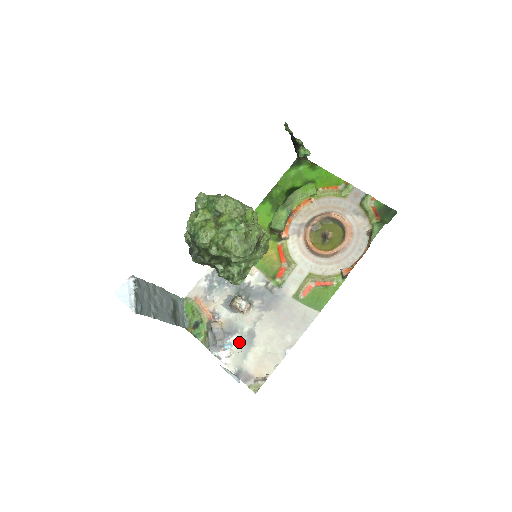
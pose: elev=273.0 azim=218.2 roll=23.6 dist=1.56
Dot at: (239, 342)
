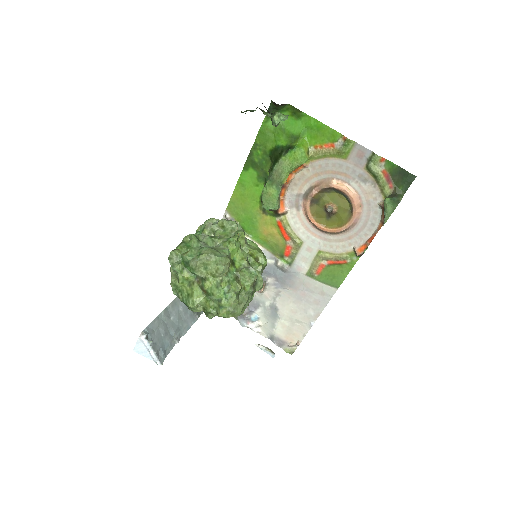
Dot at: (264, 315)
